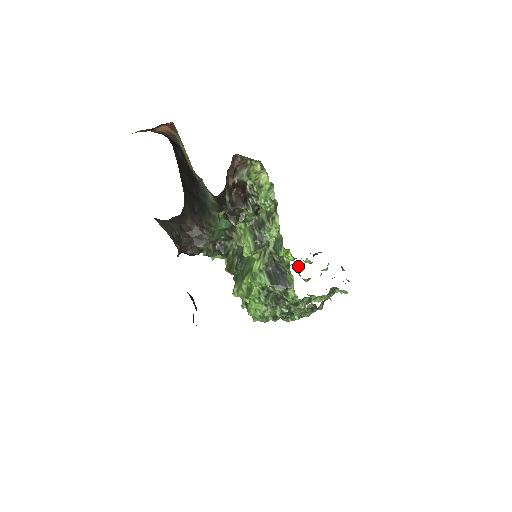
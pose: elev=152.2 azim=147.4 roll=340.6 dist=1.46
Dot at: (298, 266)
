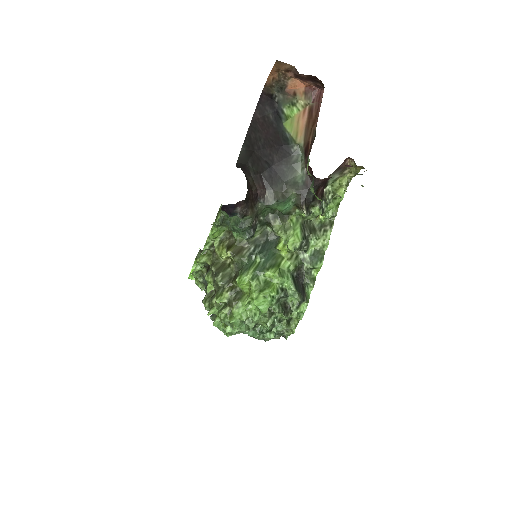
Dot at: occluded
